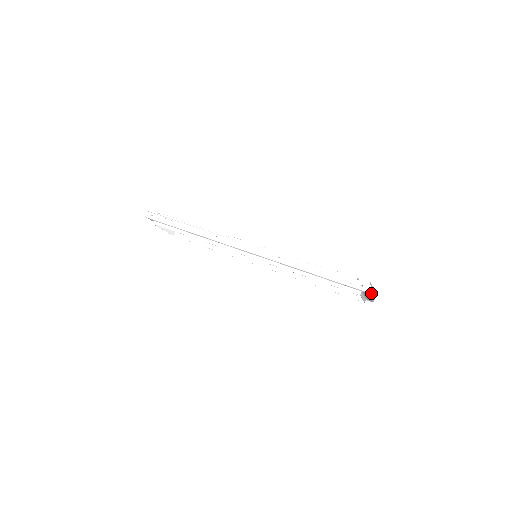
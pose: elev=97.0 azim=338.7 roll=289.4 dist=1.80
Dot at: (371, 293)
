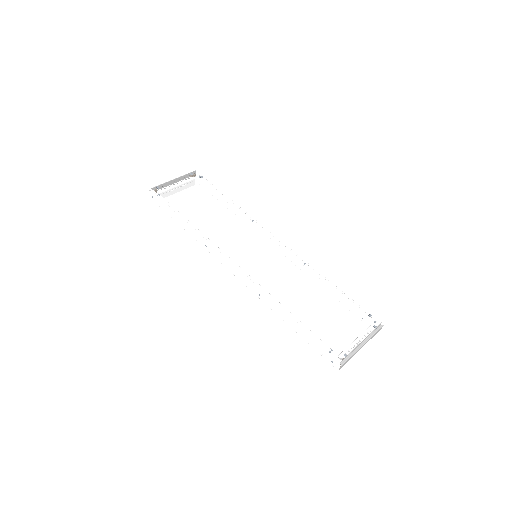
Dot at: (353, 355)
